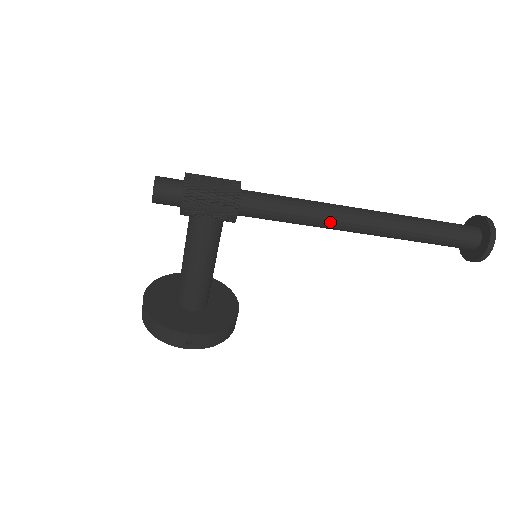
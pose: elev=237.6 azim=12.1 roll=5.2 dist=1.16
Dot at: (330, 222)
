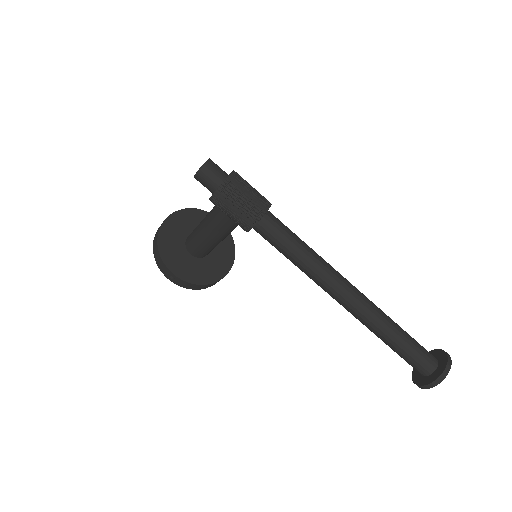
Dot at: (318, 282)
